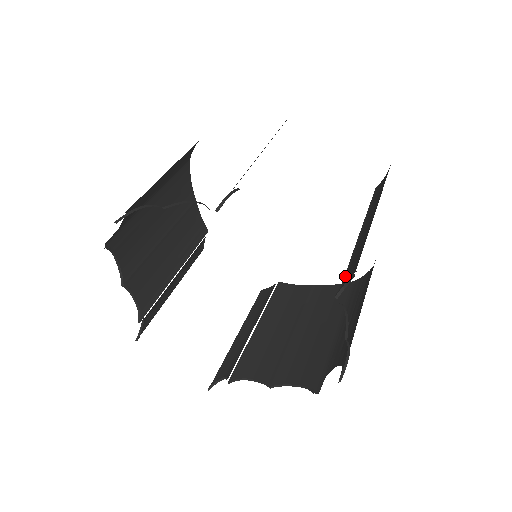
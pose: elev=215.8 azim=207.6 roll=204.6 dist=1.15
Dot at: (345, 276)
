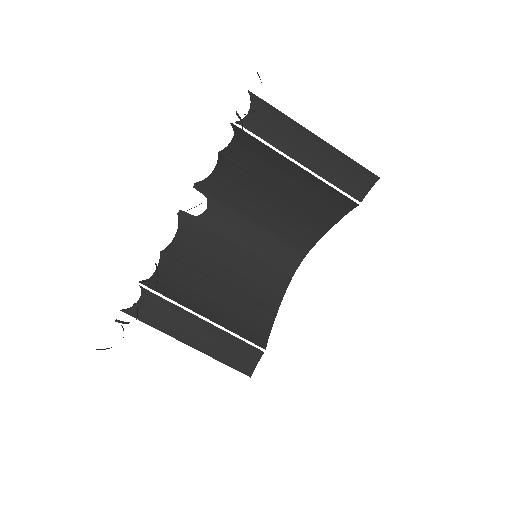
Dot at: occluded
